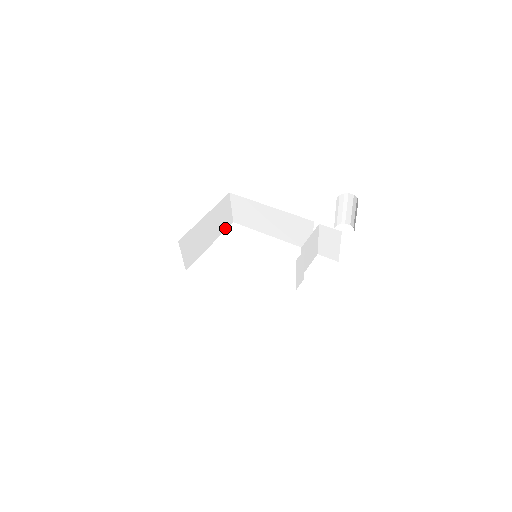
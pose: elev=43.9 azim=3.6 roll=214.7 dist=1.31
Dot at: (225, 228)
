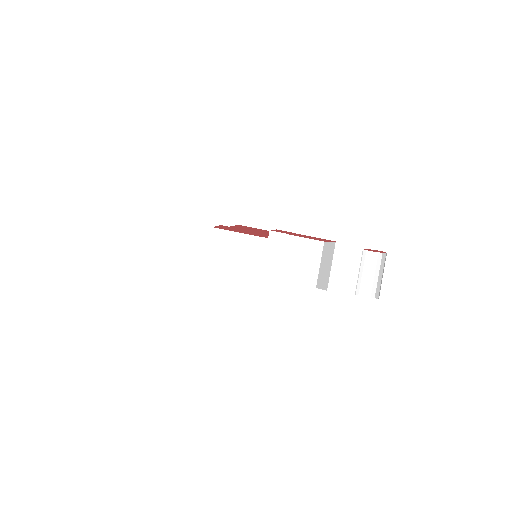
Dot at: occluded
